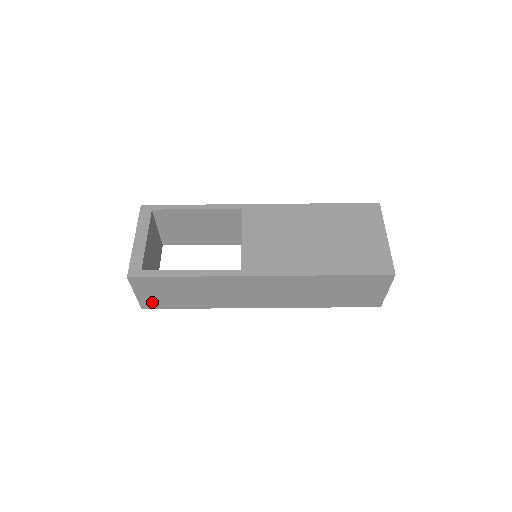
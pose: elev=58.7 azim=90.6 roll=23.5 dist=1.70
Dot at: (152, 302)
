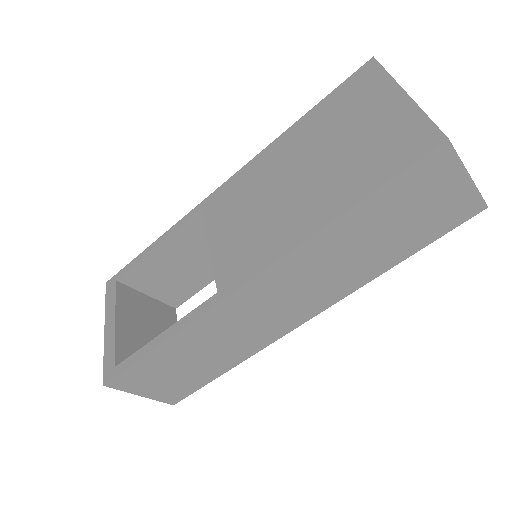
Dot at: (172, 393)
